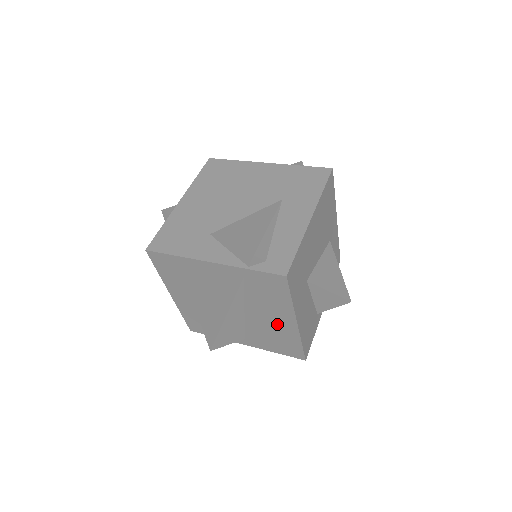
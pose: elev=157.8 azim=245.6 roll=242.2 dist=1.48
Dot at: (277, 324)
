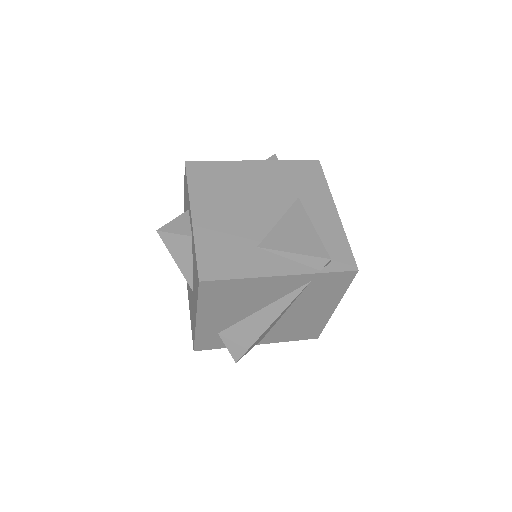
Dot at: (313, 315)
